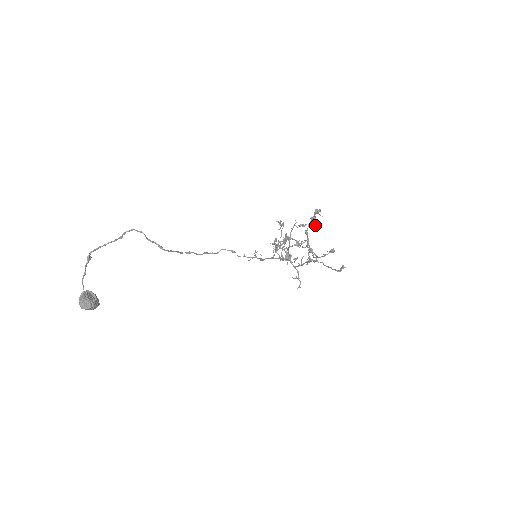
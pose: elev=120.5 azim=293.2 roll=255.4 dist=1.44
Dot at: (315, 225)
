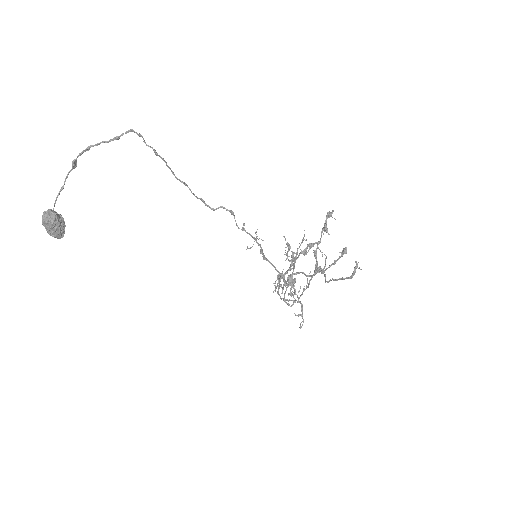
Dot at: (326, 232)
